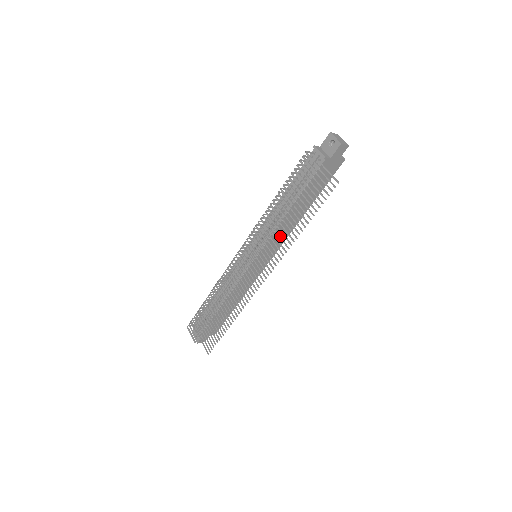
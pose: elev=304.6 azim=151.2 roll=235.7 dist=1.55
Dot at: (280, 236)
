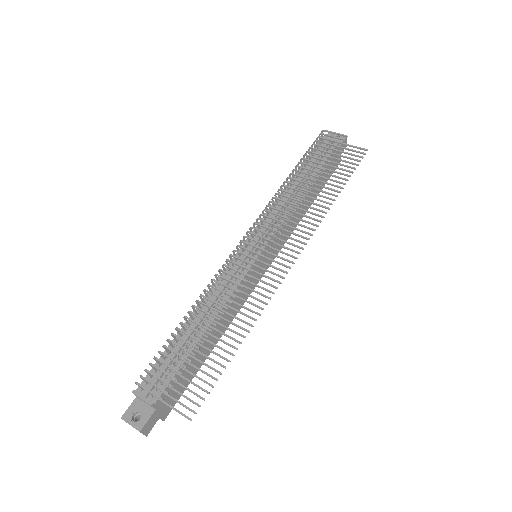
Dot at: (305, 210)
